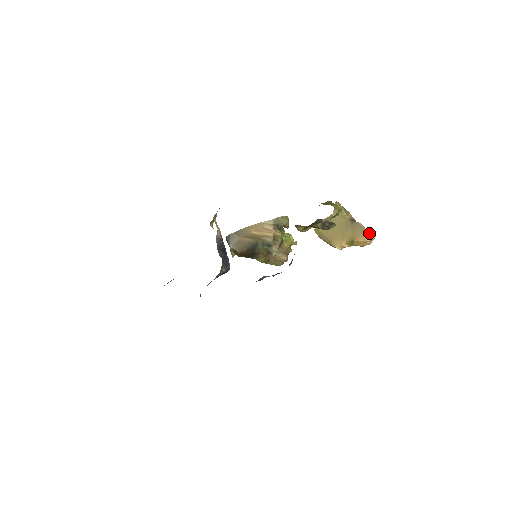
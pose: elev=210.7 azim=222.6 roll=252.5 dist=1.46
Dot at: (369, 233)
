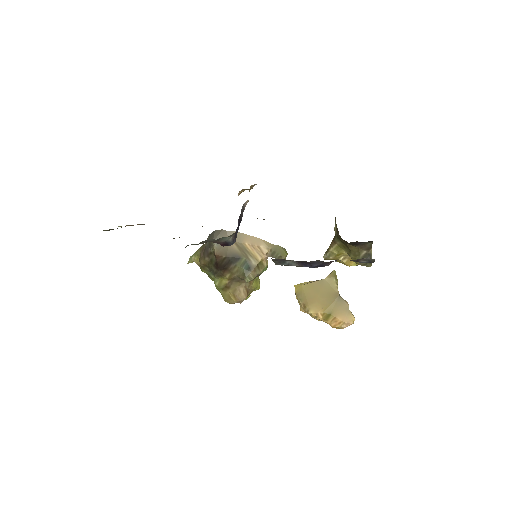
Dot at: (351, 316)
